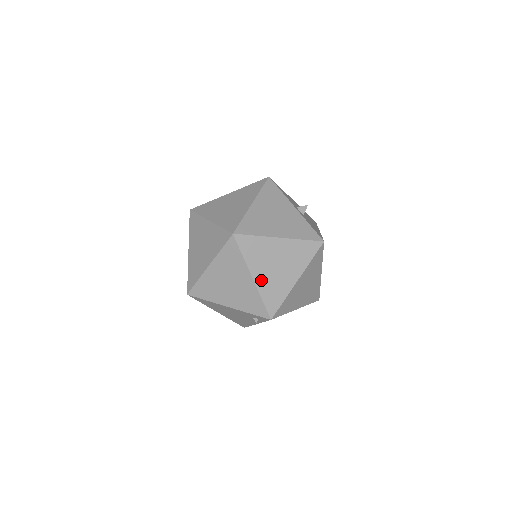
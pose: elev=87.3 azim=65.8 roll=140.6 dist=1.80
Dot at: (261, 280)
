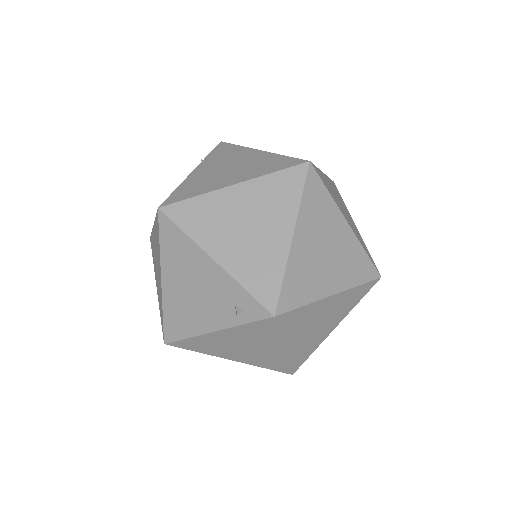
Dot at: (299, 249)
